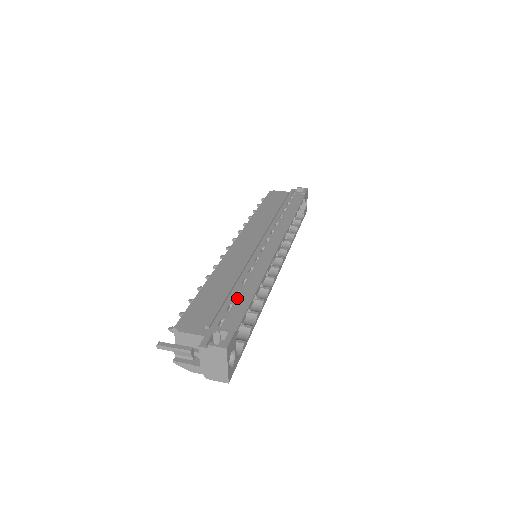
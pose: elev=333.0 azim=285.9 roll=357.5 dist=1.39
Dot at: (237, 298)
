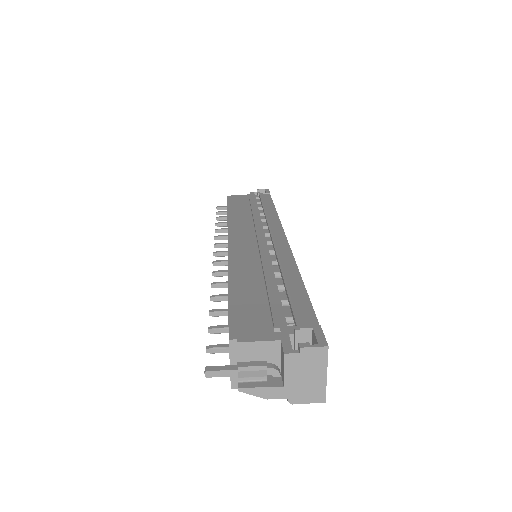
Dot at: (288, 291)
